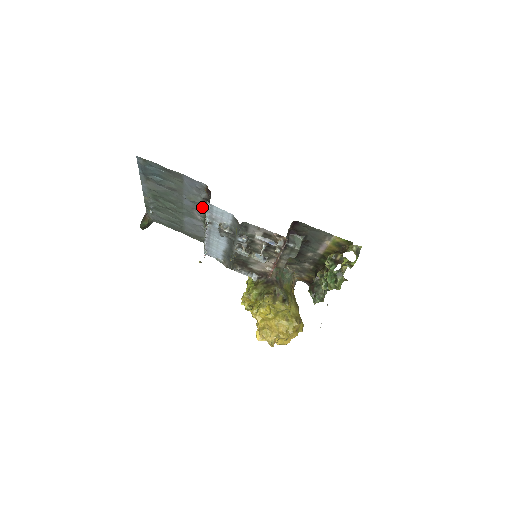
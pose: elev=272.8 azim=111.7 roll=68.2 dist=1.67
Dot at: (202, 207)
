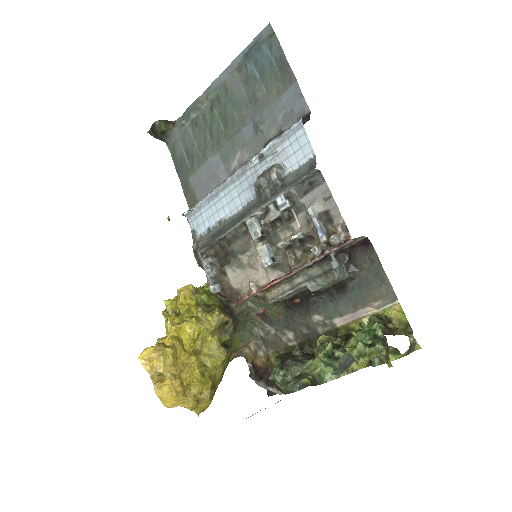
Dot at: (259, 149)
